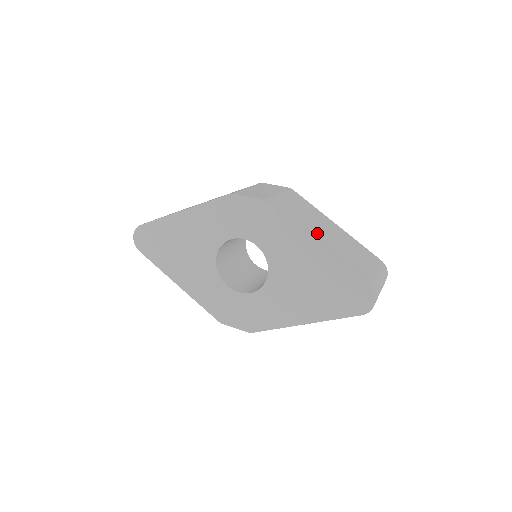
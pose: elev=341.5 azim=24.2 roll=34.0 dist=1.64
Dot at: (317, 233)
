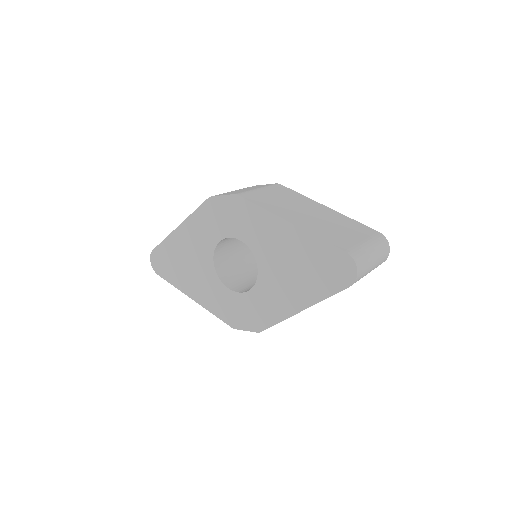
Dot at: (293, 214)
